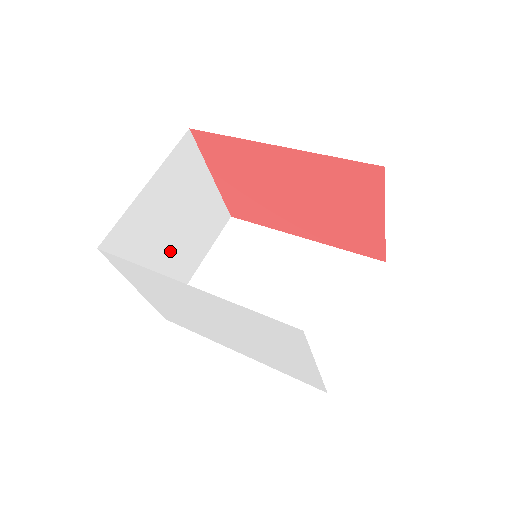
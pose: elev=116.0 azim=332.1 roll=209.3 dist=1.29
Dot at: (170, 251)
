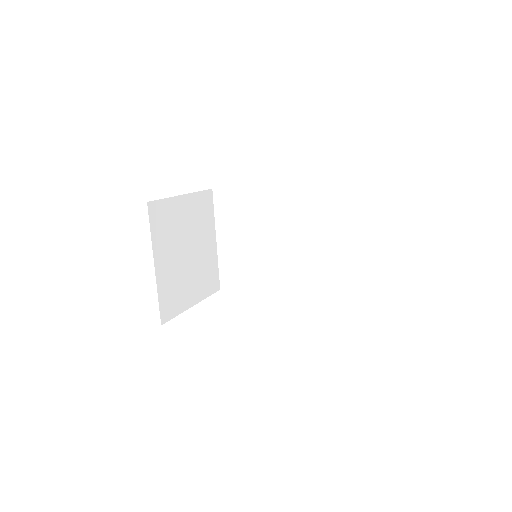
Dot at: (195, 265)
